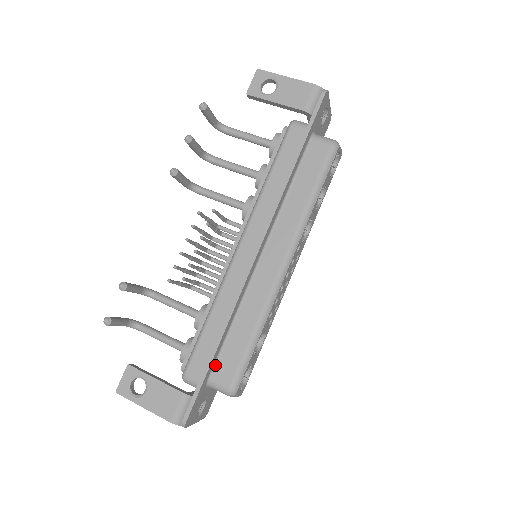
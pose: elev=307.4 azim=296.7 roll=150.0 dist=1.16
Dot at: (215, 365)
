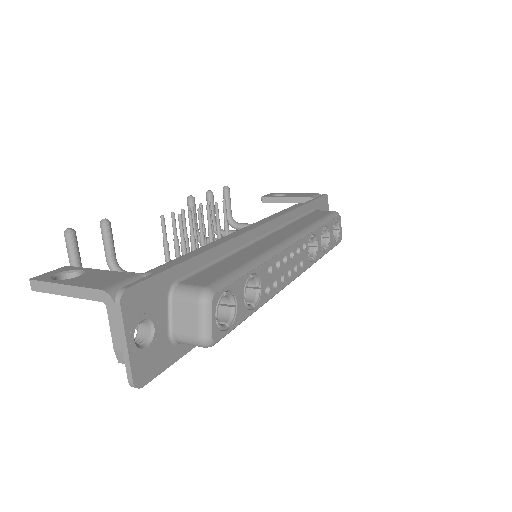
Dot at: (190, 276)
